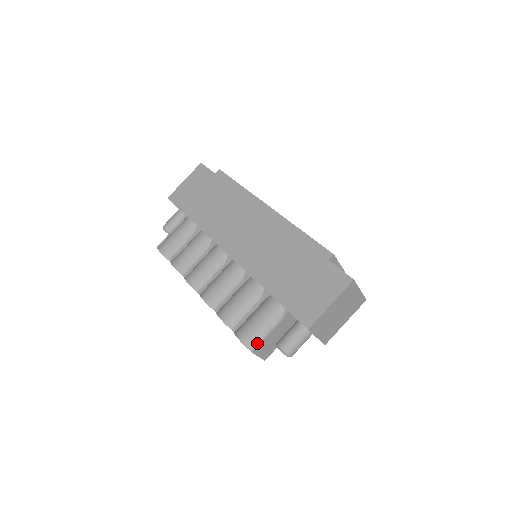
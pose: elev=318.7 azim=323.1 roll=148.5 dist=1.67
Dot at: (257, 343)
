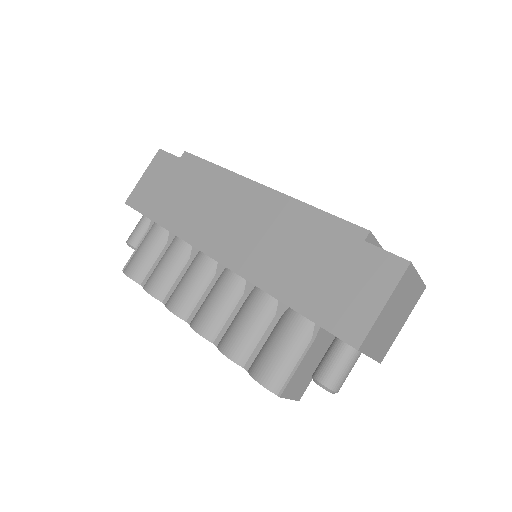
Dot at: (284, 381)
